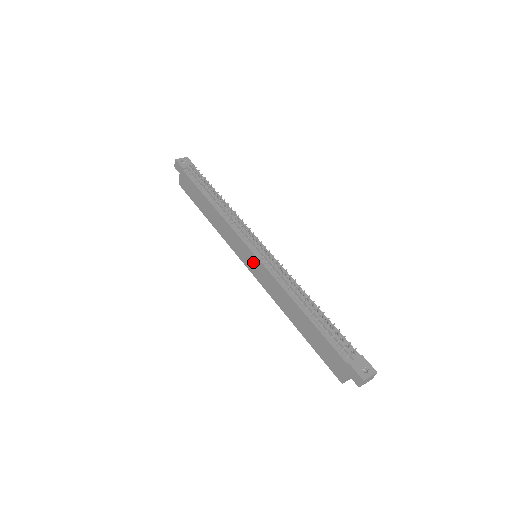
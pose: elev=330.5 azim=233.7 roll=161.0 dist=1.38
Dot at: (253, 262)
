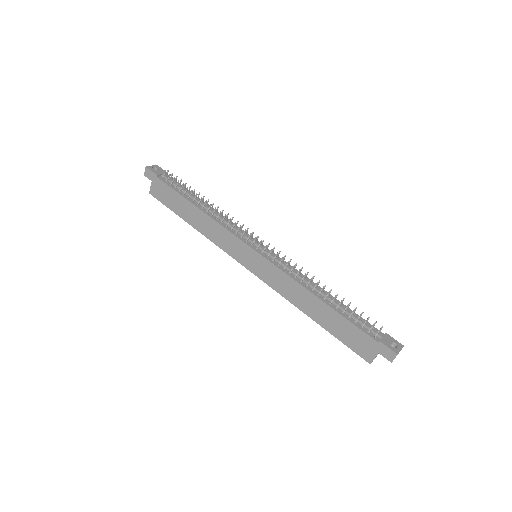
Dot at: (256, 261)
